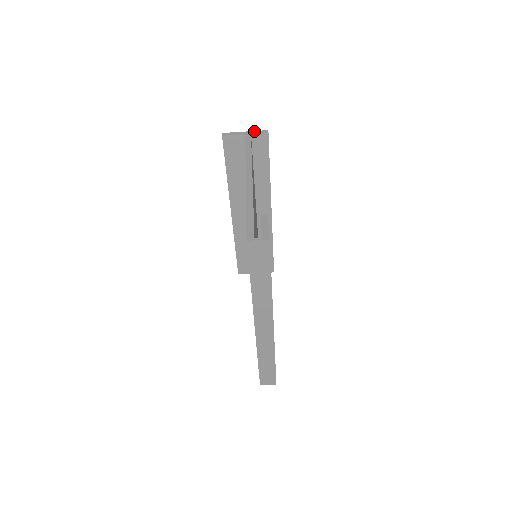
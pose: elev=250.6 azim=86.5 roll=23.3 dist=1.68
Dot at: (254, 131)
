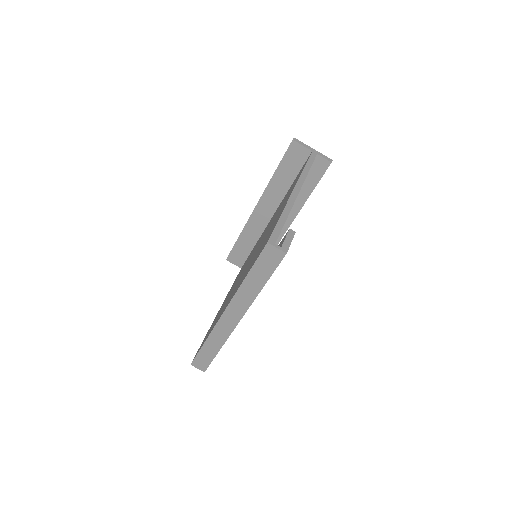
Dot at: (321, 153)
